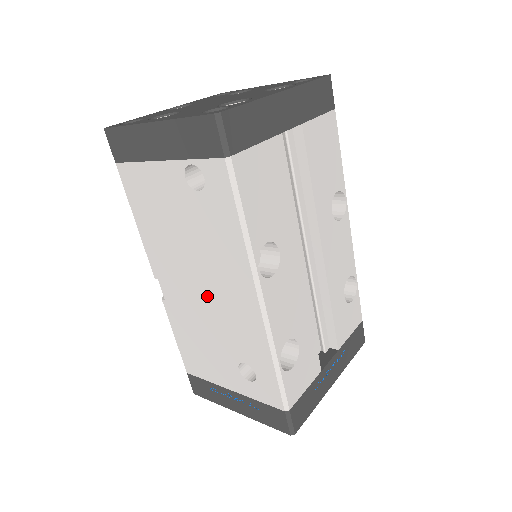
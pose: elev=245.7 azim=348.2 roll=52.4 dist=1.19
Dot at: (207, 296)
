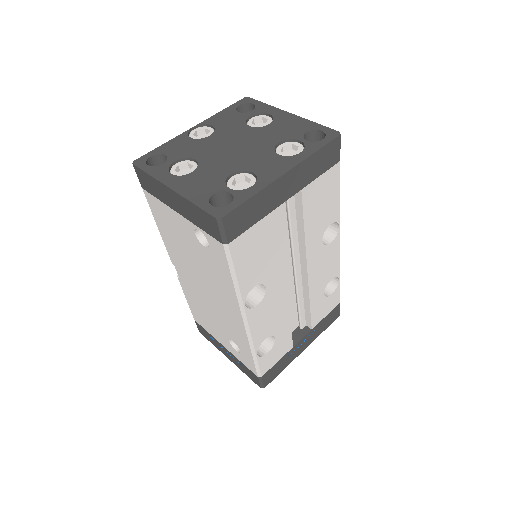
Dot at: (209, 297)
